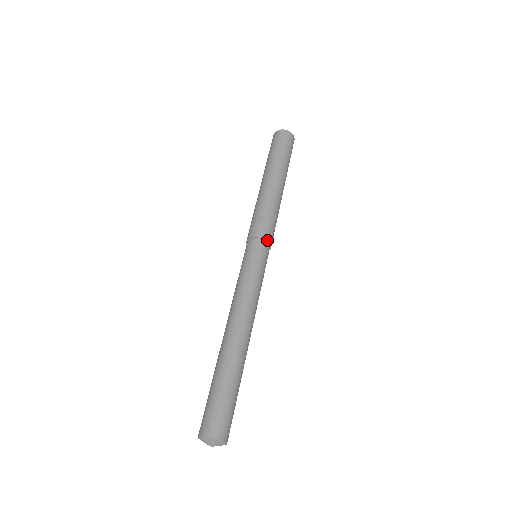
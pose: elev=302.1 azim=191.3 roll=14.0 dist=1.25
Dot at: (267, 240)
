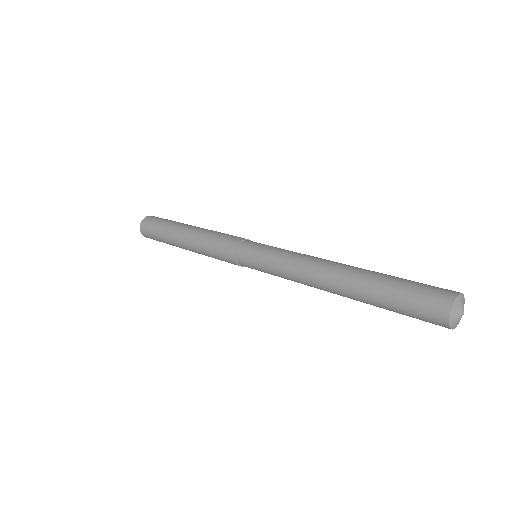
Dot at: (245, 239)
